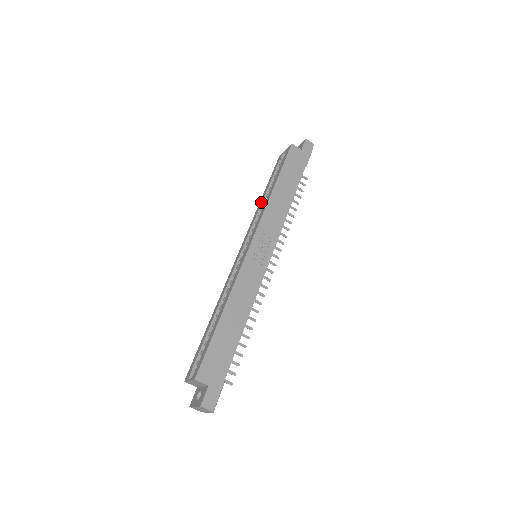
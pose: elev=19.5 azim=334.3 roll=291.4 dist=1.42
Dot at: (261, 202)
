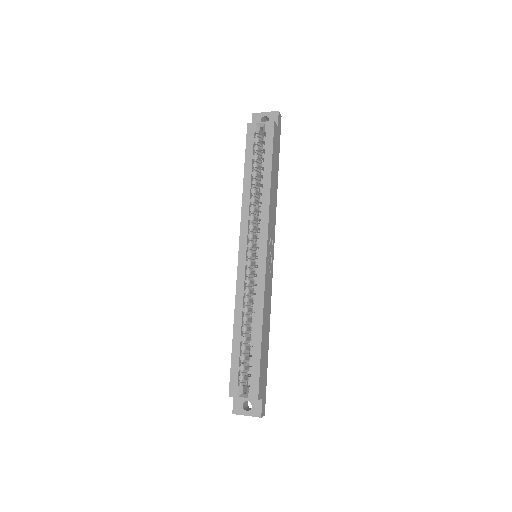
Dot at: (249, 191)
